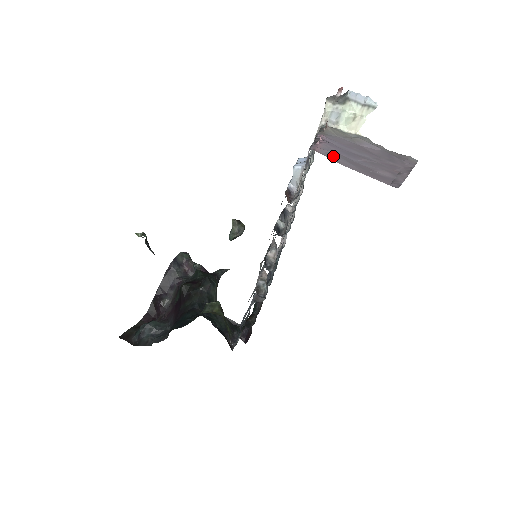
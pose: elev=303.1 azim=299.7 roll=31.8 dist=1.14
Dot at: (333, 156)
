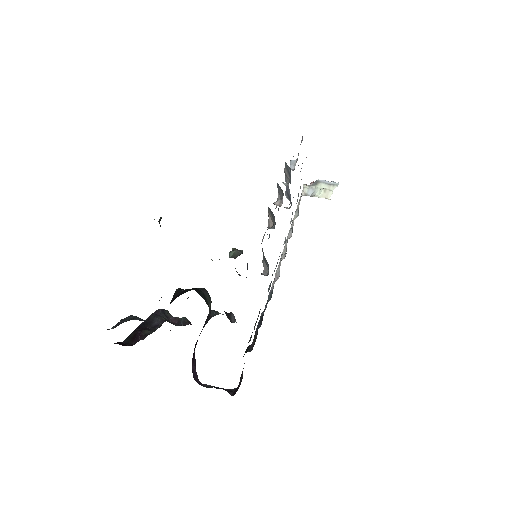
Dot at: occluded
